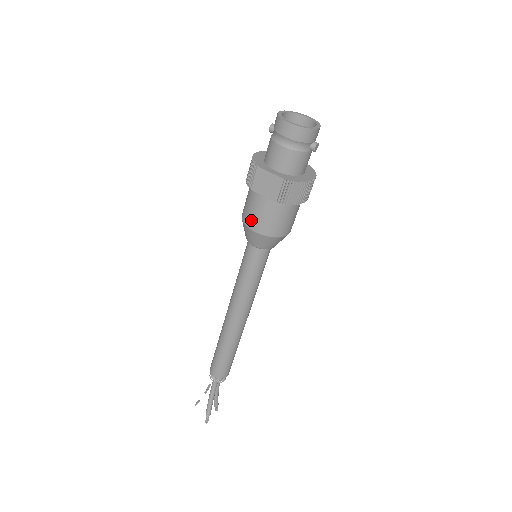
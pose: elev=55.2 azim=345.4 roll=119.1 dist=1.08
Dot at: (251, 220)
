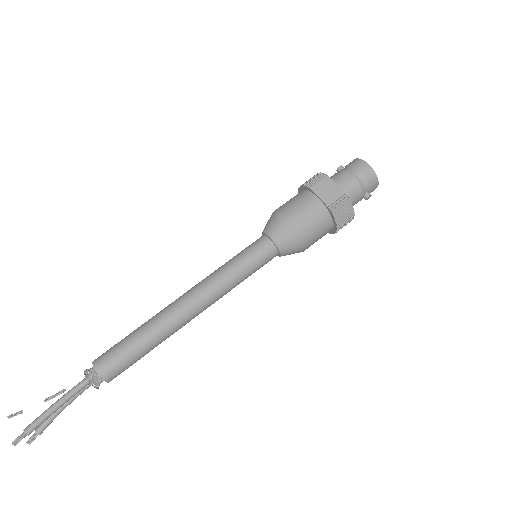
Dot at: (291, 211)
